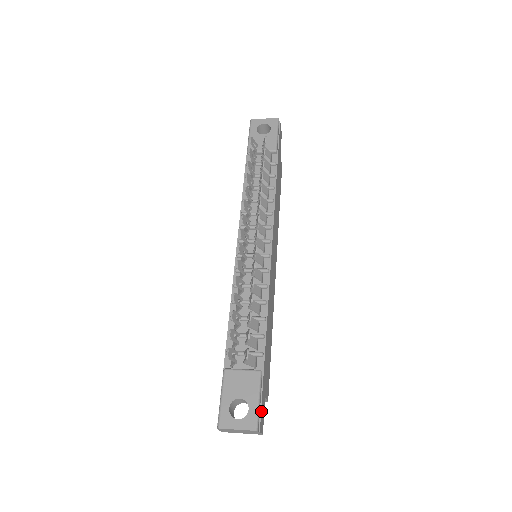
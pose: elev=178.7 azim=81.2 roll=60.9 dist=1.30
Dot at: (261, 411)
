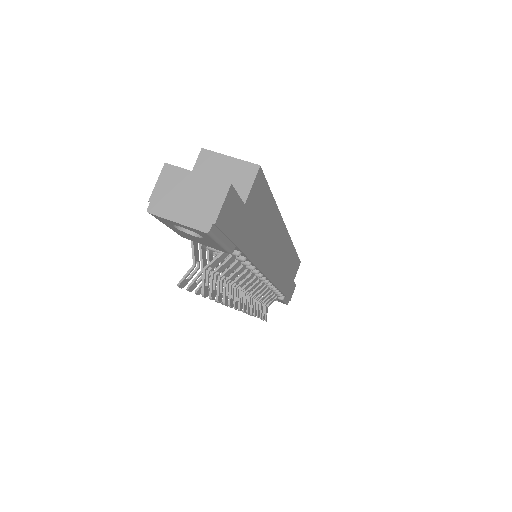
Dot at: (289, 298)
